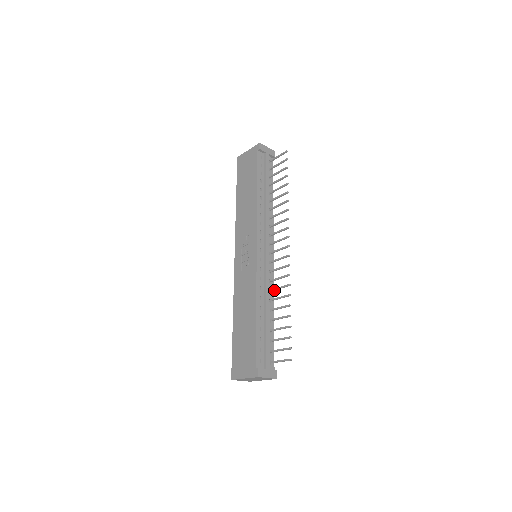
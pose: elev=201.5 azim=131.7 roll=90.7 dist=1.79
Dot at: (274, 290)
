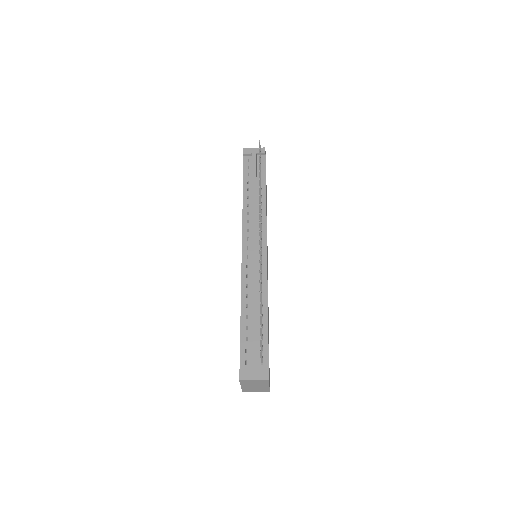
Dot at: occluded
